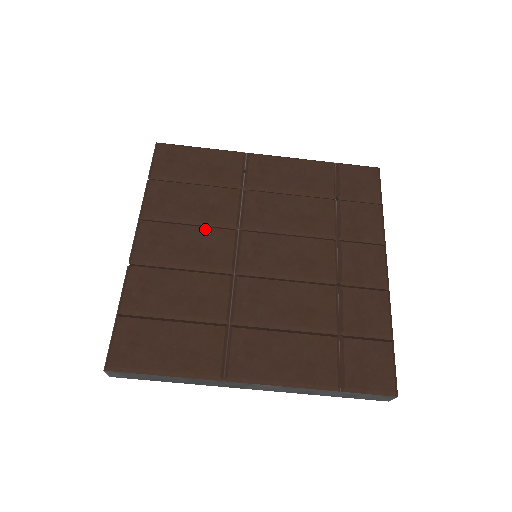
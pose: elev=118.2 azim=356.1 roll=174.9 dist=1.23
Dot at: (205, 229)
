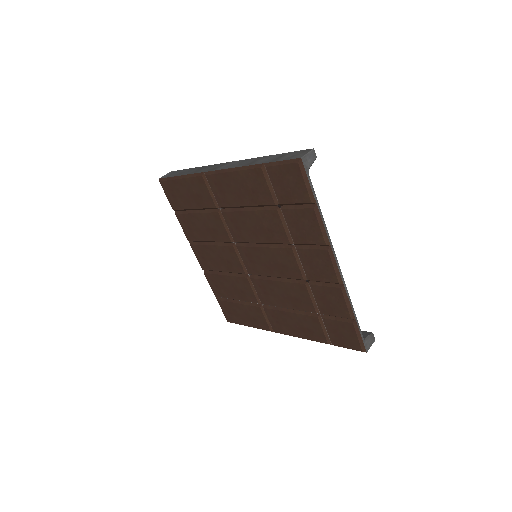
Dot at: (219, 247)
